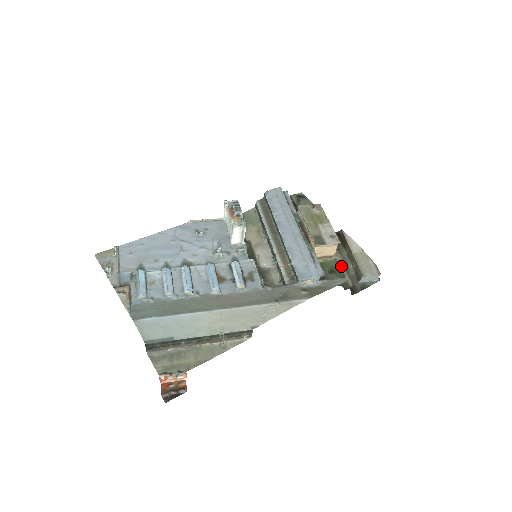
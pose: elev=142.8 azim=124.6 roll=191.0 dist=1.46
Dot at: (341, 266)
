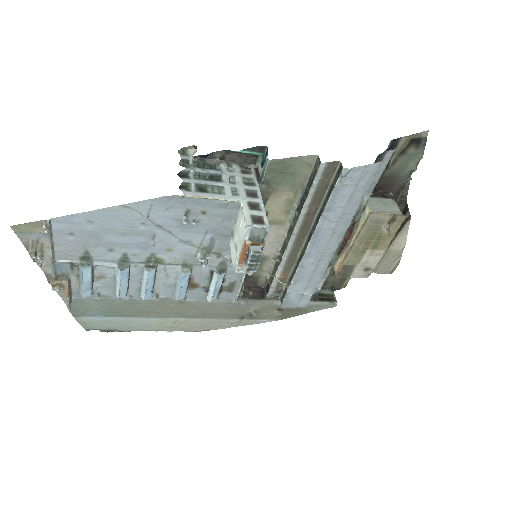
Dot at: occluded
